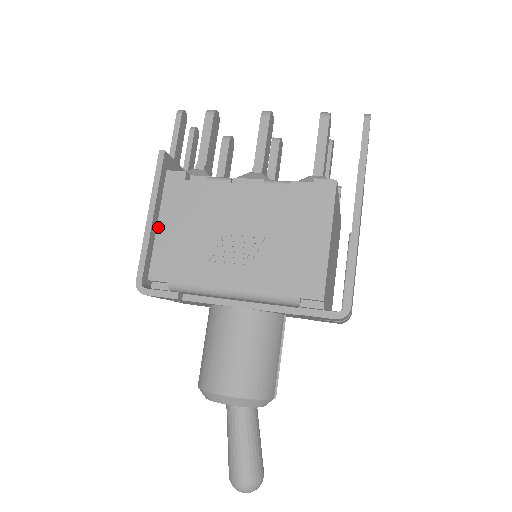
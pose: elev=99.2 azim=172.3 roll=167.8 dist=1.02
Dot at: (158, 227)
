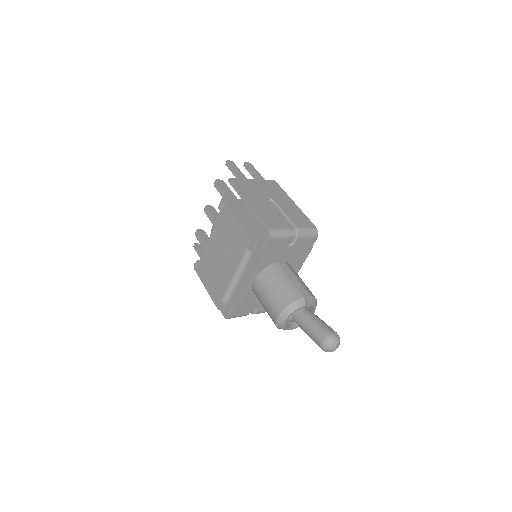
Dot at: (206, 289)
